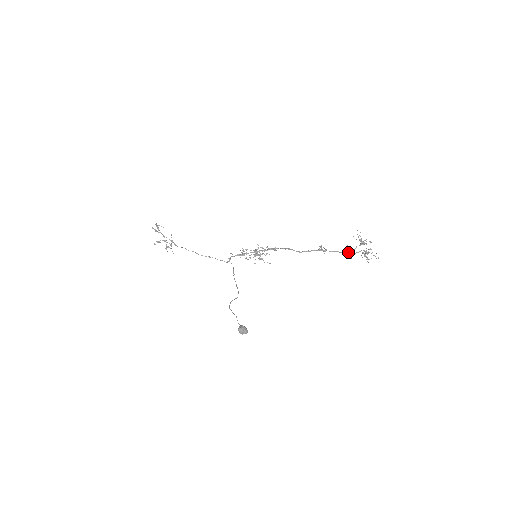
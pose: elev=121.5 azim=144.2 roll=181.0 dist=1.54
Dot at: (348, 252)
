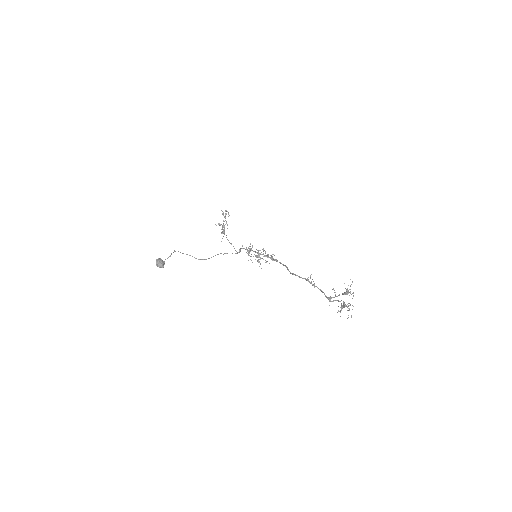
Dot at: (330, 296)
